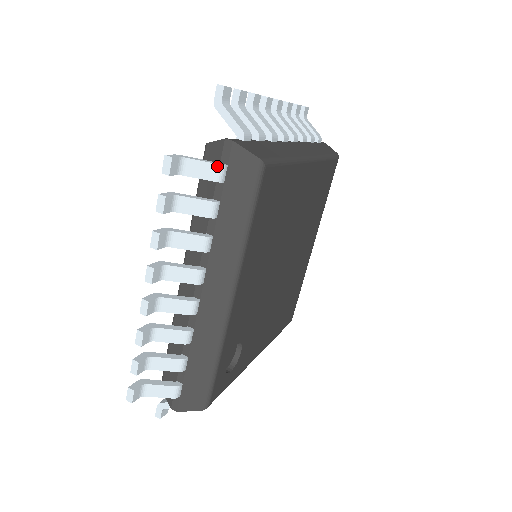
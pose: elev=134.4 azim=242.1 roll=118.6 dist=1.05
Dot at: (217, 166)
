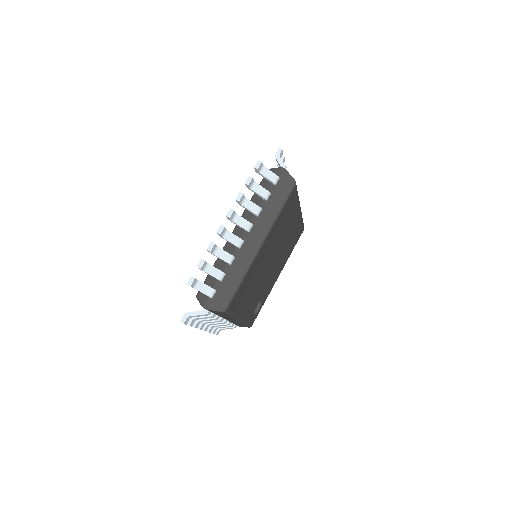
Dot at: (204, 315)
